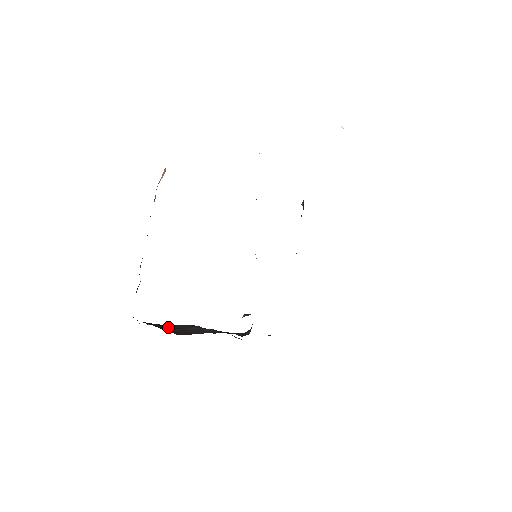
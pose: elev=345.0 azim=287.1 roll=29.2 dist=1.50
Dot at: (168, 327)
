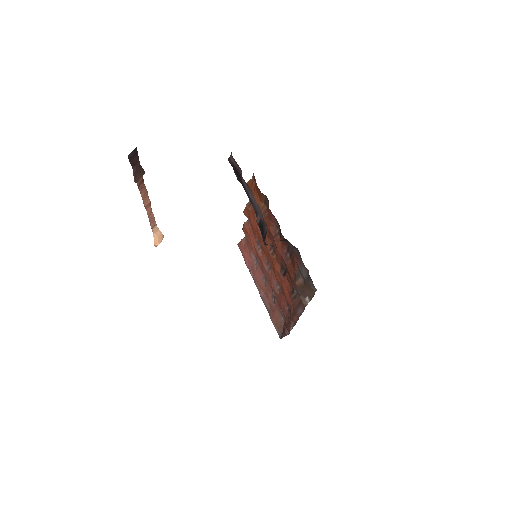
Dot at: occluded
